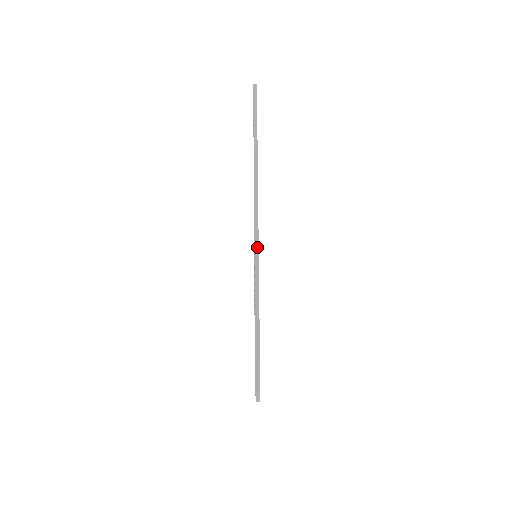
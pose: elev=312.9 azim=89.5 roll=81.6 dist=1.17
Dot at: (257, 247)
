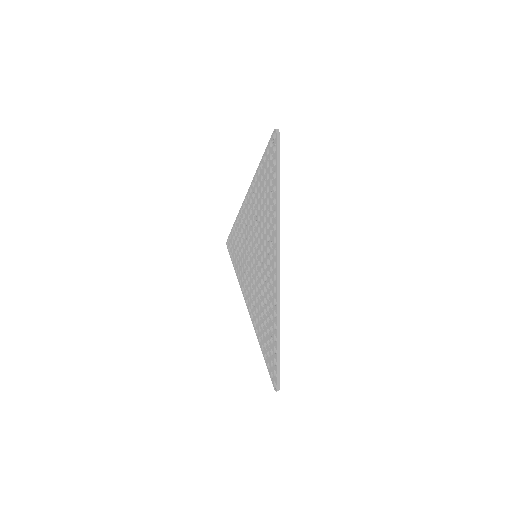
Dot at: occluded
